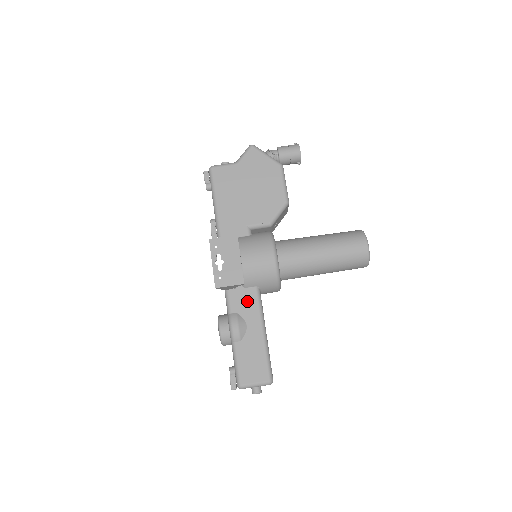
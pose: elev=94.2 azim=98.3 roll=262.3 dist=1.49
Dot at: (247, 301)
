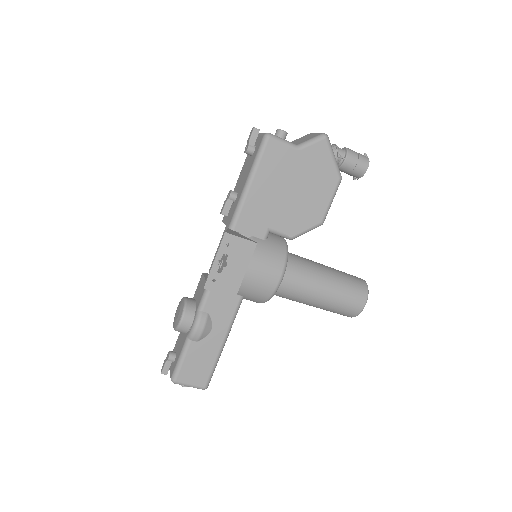
Dot at: (225, 306)
